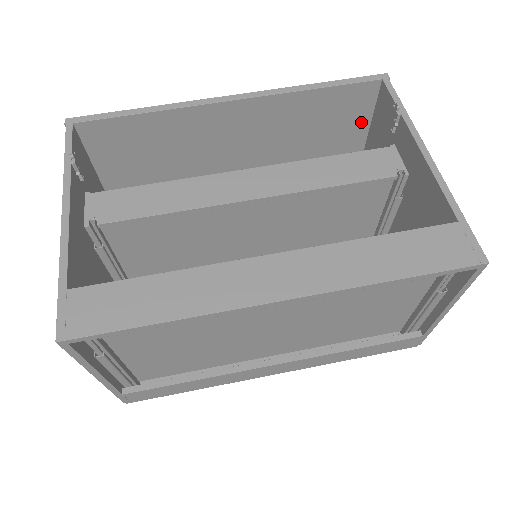
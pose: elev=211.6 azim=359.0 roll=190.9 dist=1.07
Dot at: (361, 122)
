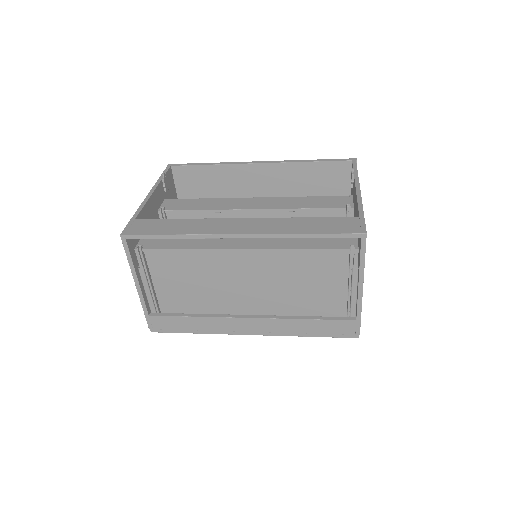
Dot at: (344, 190)
